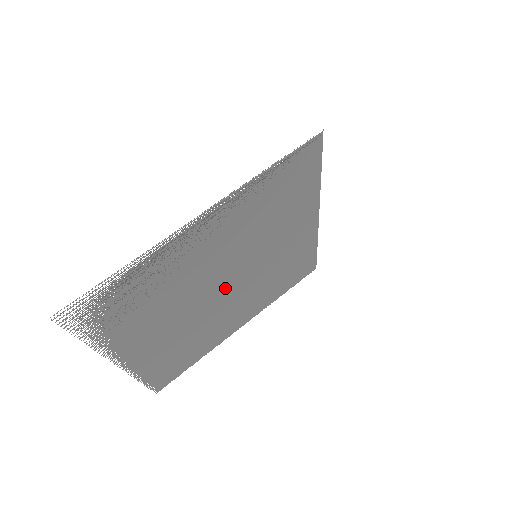
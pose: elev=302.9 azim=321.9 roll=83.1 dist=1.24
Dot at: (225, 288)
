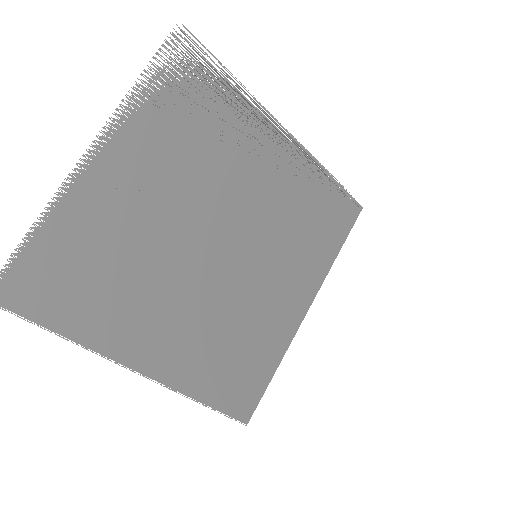
Dot at: (212, 247)
